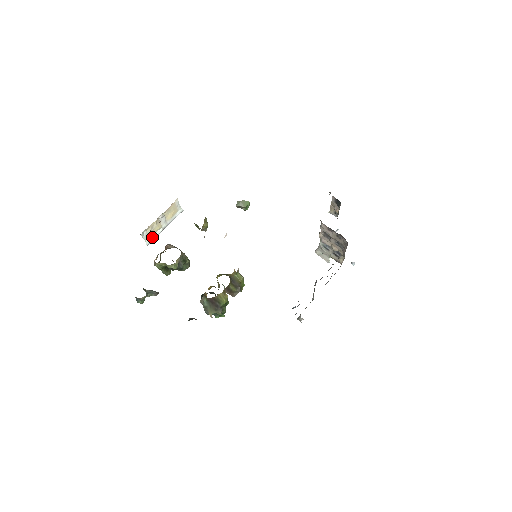
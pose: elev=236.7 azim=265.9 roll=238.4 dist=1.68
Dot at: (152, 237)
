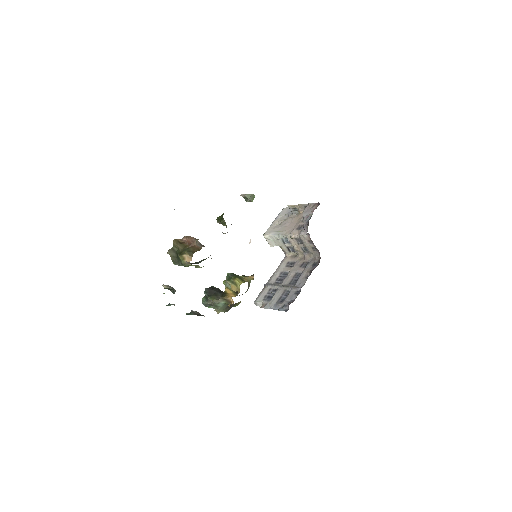
Dot at: occluded
